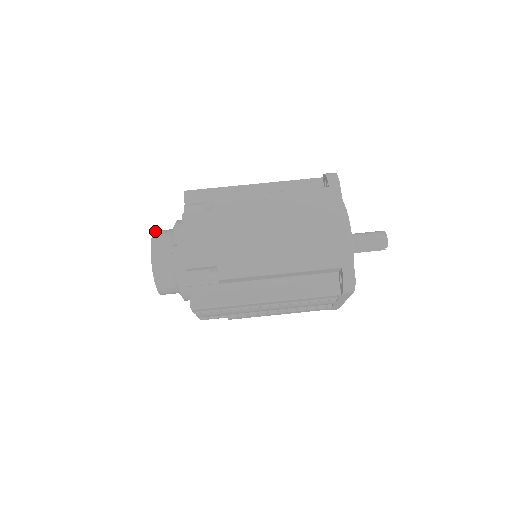
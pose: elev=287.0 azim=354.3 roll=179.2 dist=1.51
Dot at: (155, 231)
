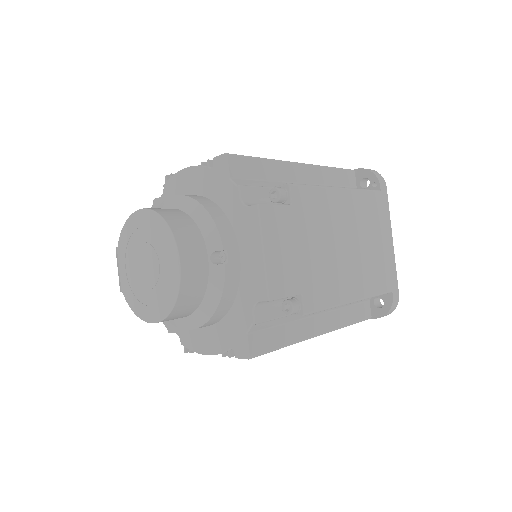
Dot at: (161, 213)
